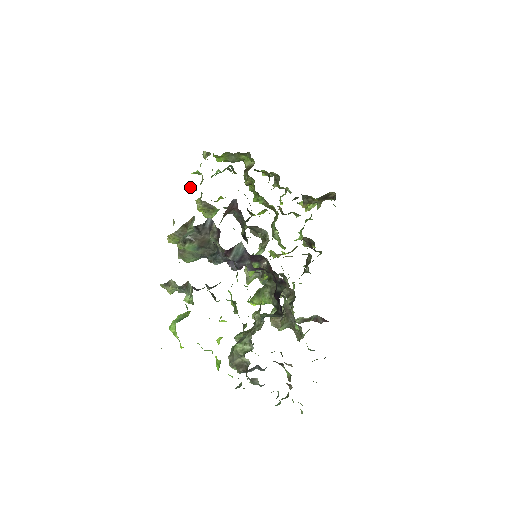
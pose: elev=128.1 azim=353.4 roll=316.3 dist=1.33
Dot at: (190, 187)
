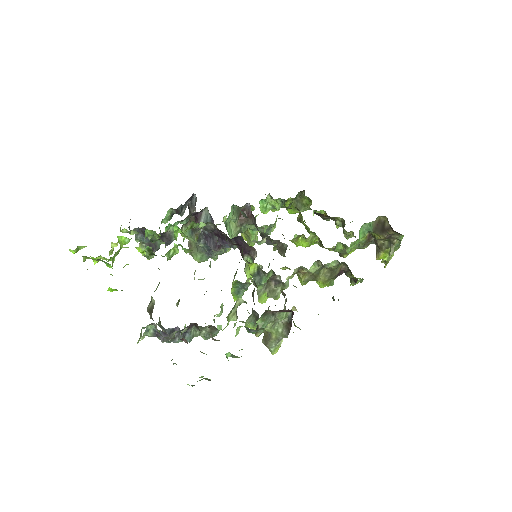
Dot at: occluded
